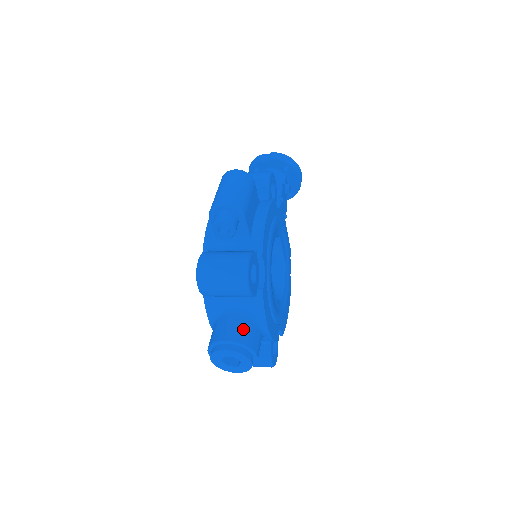
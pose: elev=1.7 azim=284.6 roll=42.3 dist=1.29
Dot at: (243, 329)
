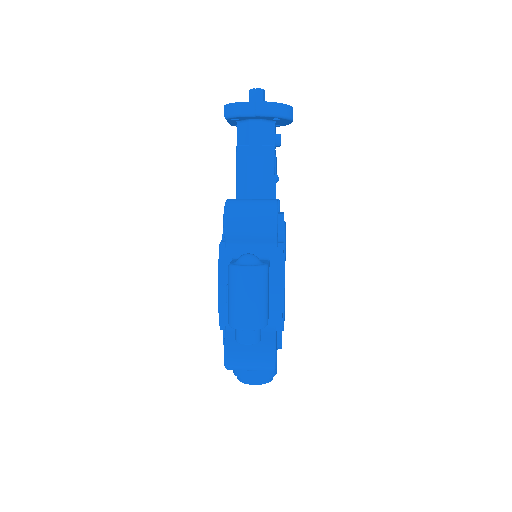
Dot at: occluded
